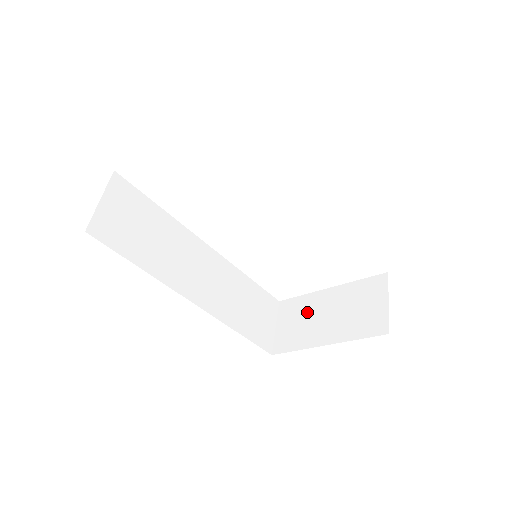
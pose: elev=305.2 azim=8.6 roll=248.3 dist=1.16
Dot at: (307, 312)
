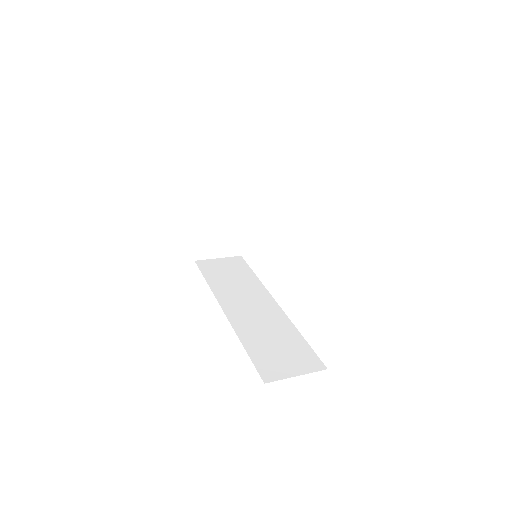
Dot at: occluded
